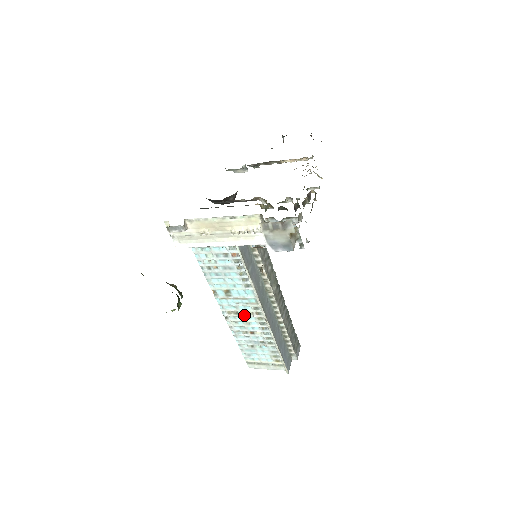
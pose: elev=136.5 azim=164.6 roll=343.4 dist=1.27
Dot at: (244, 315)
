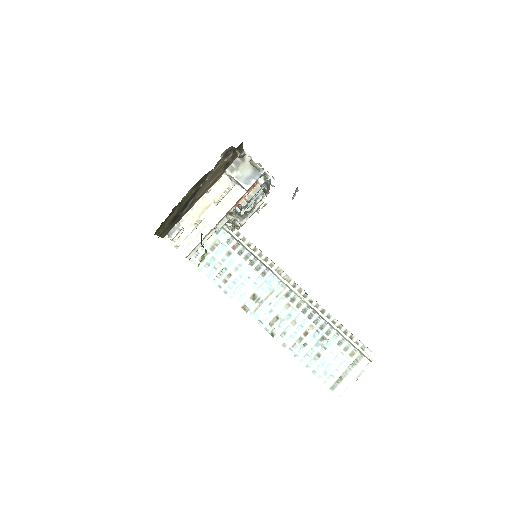
Dot at: (284, 315)
